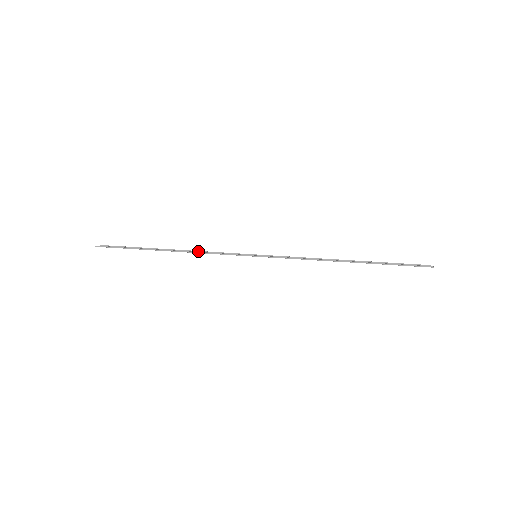
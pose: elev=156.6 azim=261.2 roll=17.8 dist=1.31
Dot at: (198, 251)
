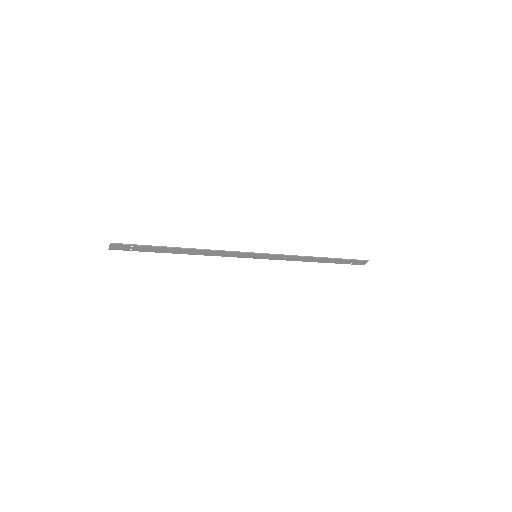
Dot at: (206, 255)
